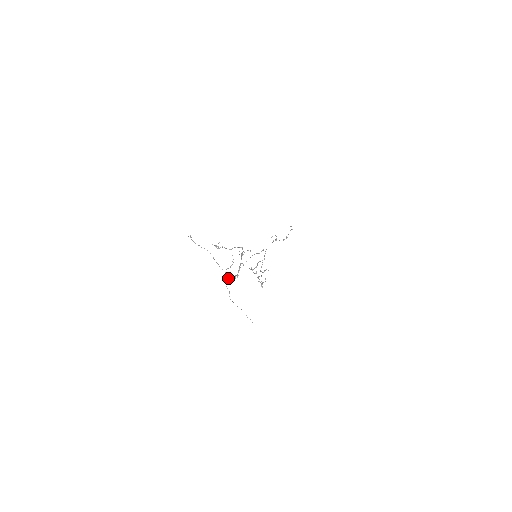
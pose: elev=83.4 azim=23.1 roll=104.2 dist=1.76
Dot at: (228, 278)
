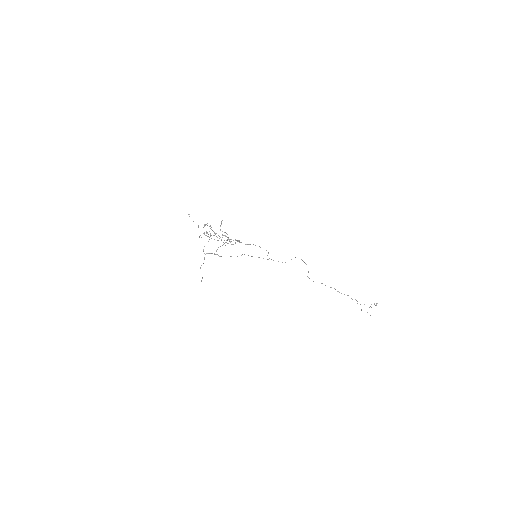
Dot at: (208, 253)
